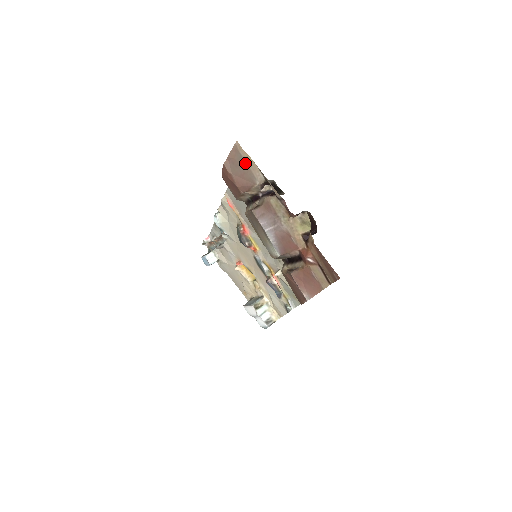
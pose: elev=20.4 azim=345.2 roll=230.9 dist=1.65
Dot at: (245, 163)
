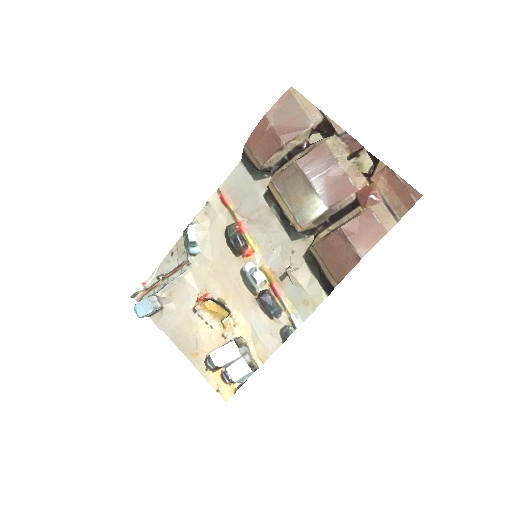
Dot at: (298, 106)
